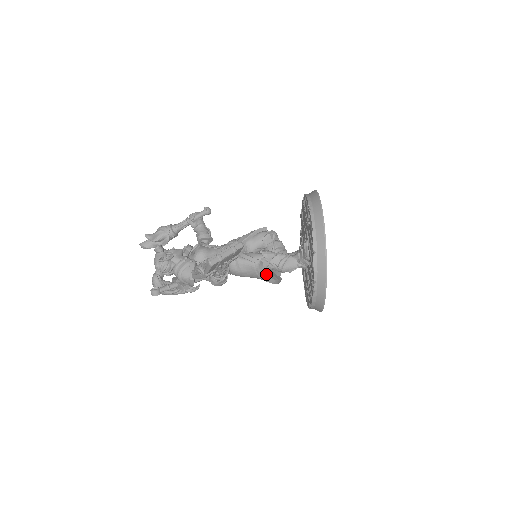
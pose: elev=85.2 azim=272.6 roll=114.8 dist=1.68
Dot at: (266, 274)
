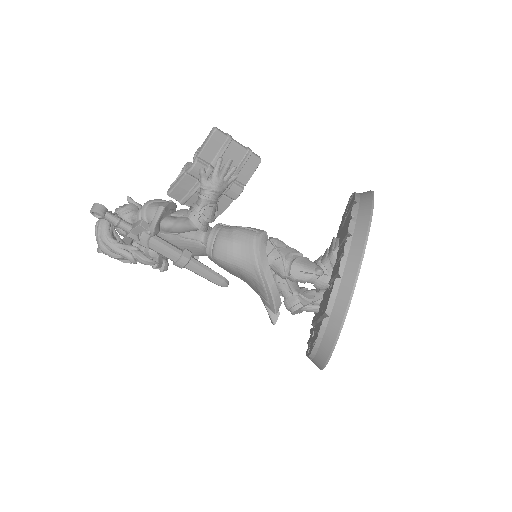
Dot at: (266, 258)
